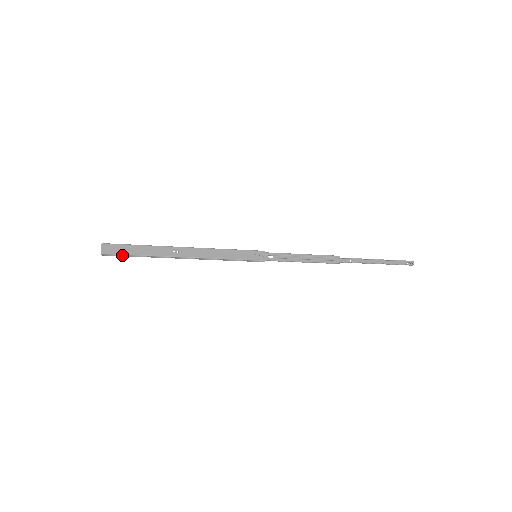
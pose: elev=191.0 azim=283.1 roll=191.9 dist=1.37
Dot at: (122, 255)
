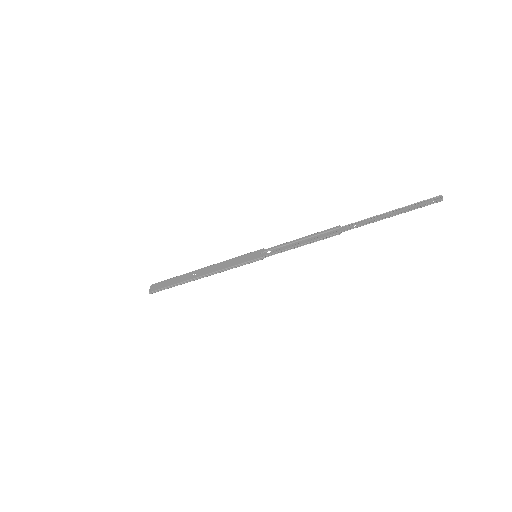
Dot at: (161, 289)
